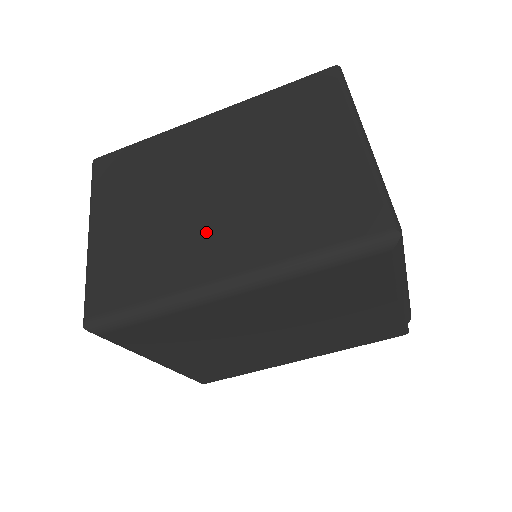
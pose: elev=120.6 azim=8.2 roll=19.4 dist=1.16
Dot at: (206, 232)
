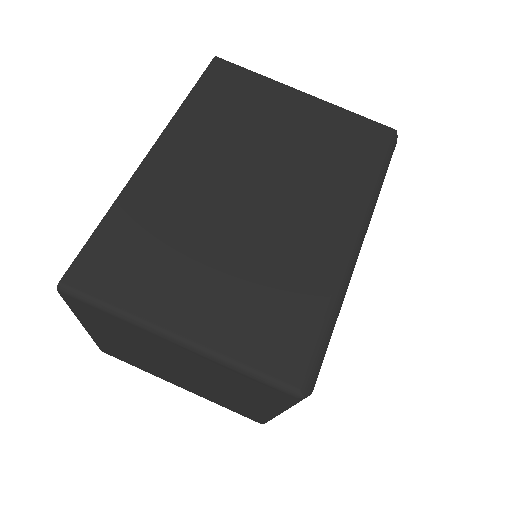
Dot at: (293, 227)
